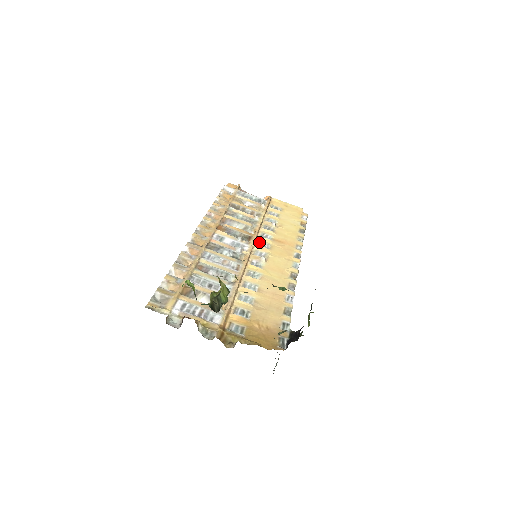
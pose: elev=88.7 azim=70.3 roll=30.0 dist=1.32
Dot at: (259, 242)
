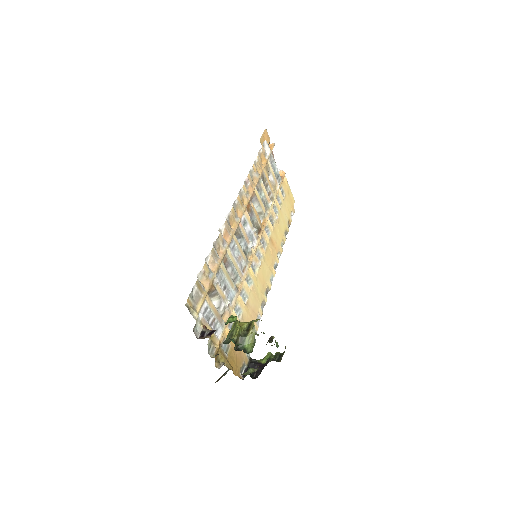
Dot at: (263, 238)
